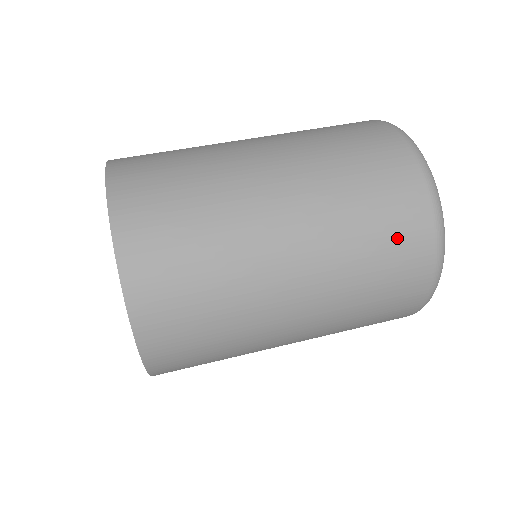
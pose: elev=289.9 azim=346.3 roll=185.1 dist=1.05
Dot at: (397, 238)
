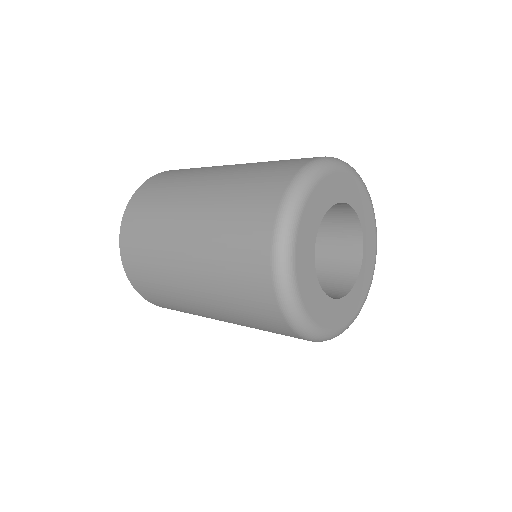
Dot at: (244, 252)
